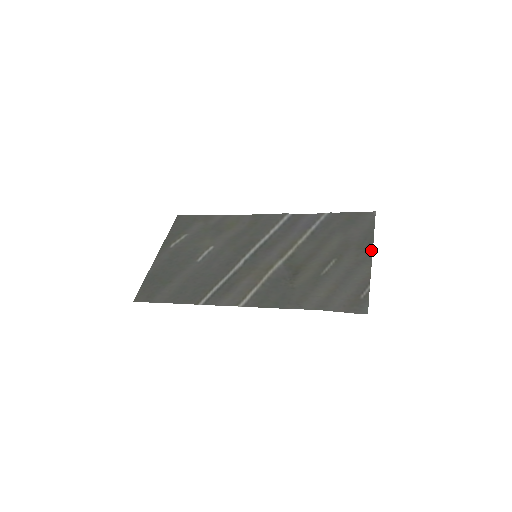
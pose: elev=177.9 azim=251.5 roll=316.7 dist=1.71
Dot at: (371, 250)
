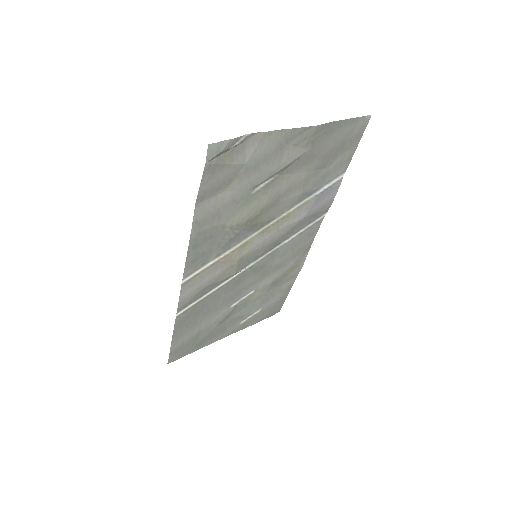
Dot at: (312, 128)
